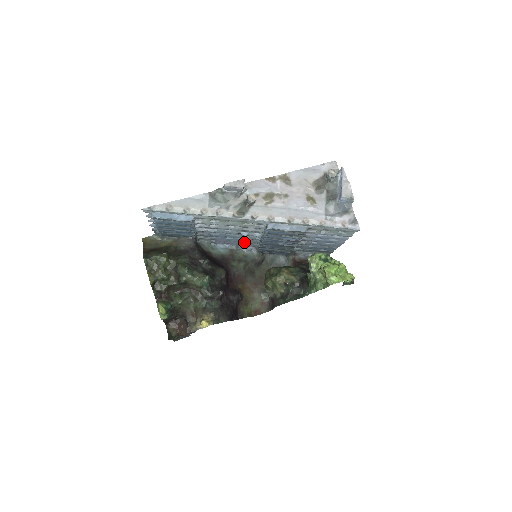
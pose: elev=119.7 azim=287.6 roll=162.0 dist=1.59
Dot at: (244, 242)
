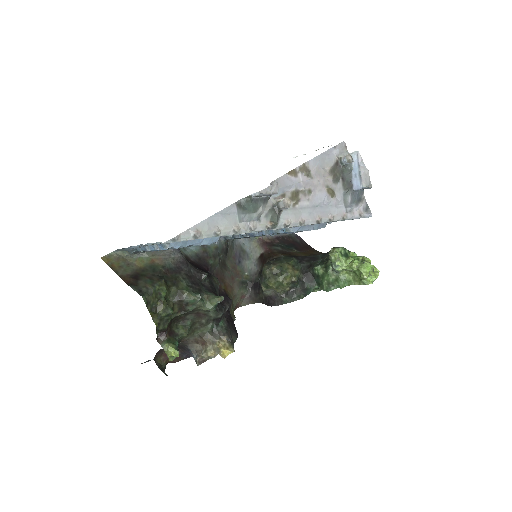
Dot at: occluded
